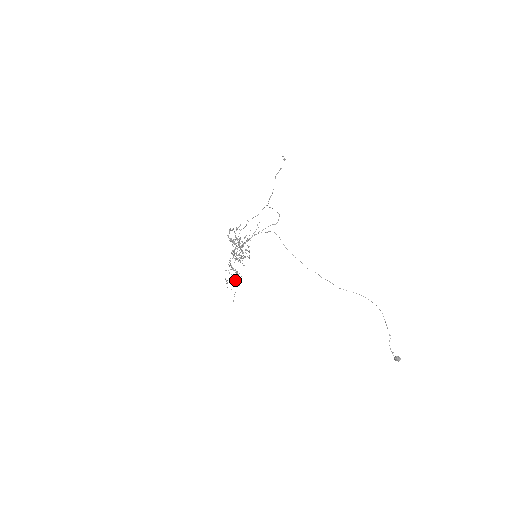
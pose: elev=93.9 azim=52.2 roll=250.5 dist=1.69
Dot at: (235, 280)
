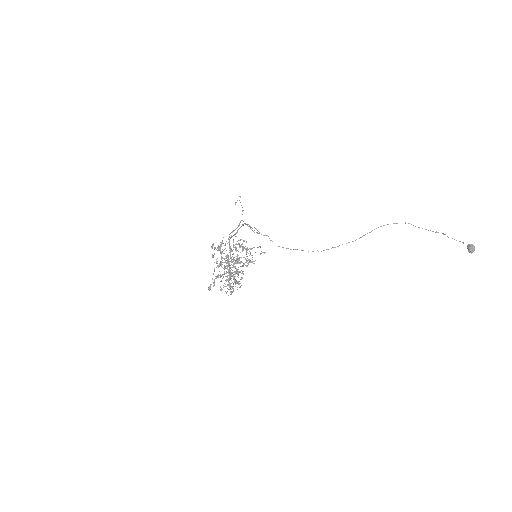
Dot at: (250, 249)
